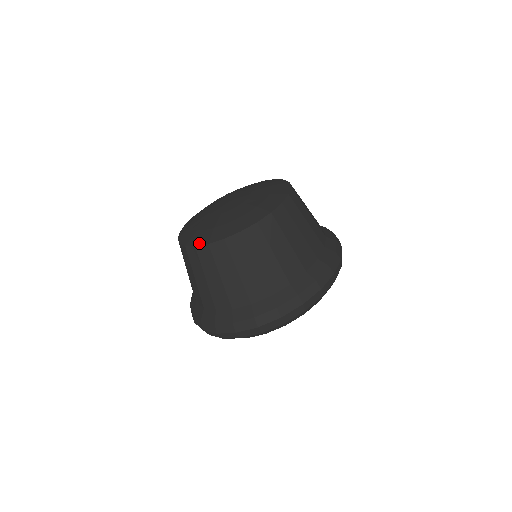
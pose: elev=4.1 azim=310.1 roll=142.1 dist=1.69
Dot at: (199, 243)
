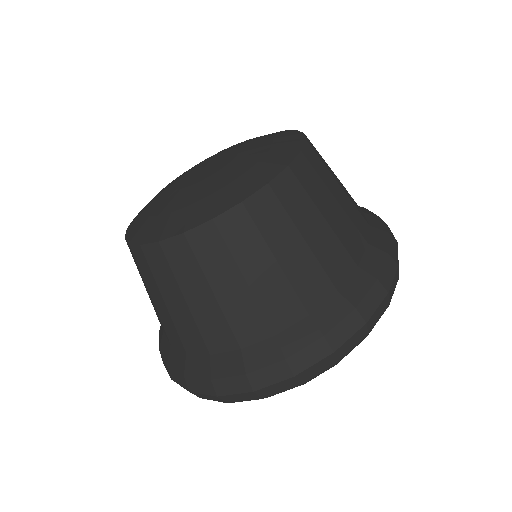
Dot at: (190, 225)
